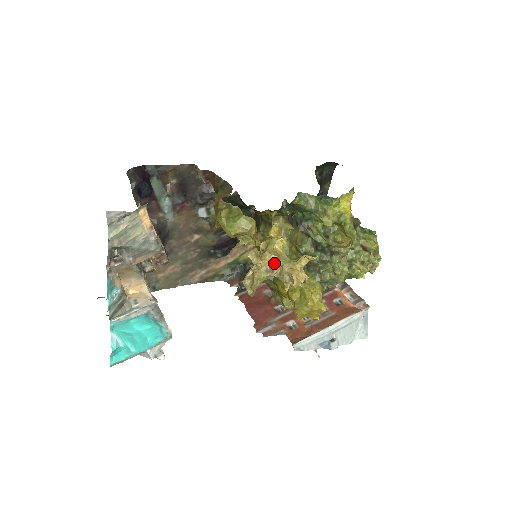
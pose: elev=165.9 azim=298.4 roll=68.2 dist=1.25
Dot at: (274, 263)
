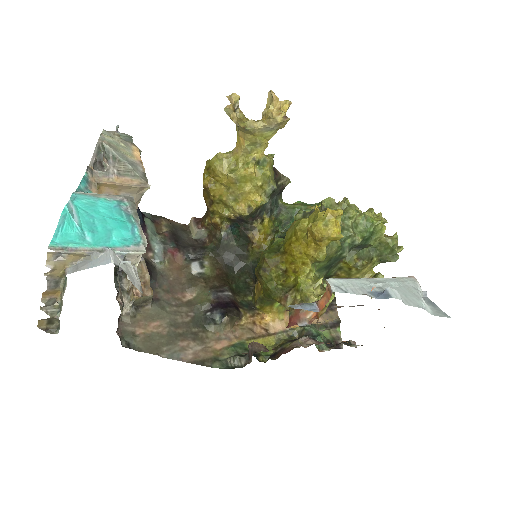
Dot at: occluded
